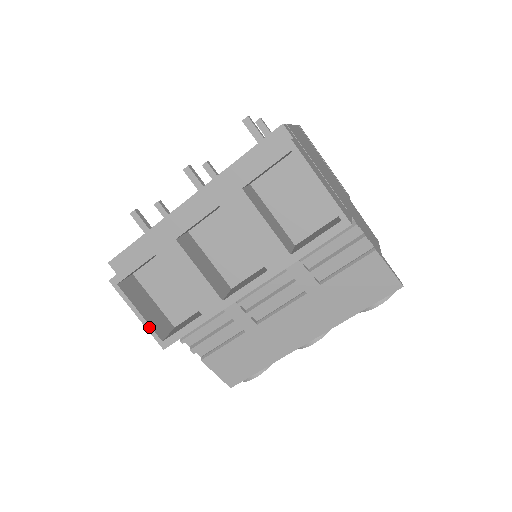
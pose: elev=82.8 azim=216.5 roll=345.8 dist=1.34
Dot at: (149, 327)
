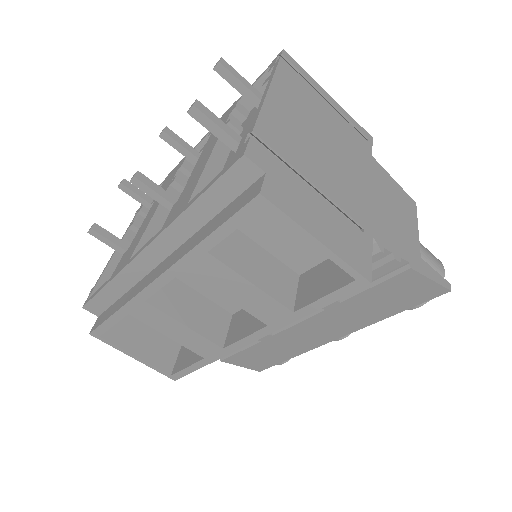
Dot at: (152, 366)
